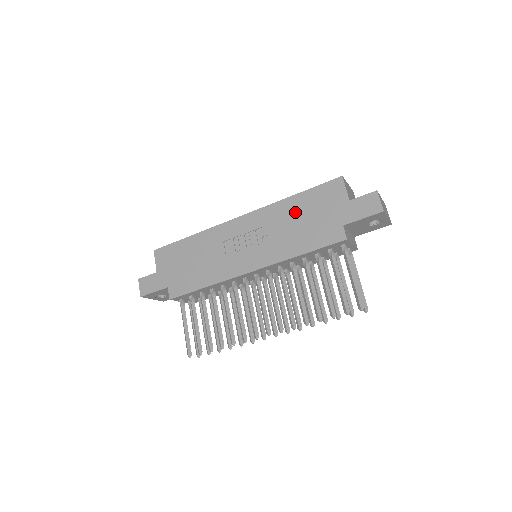
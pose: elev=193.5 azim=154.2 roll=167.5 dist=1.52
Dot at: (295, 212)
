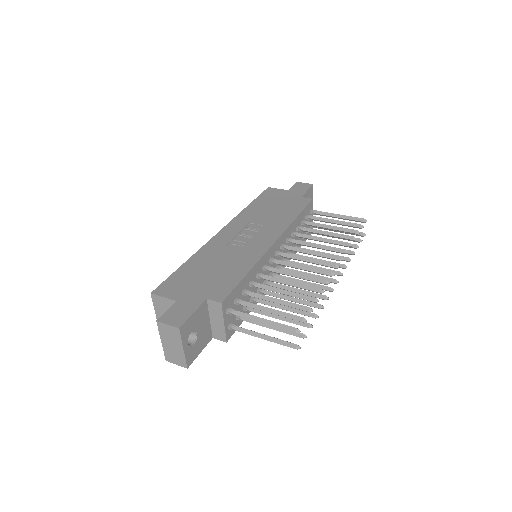
Dot at: (262, 208)
